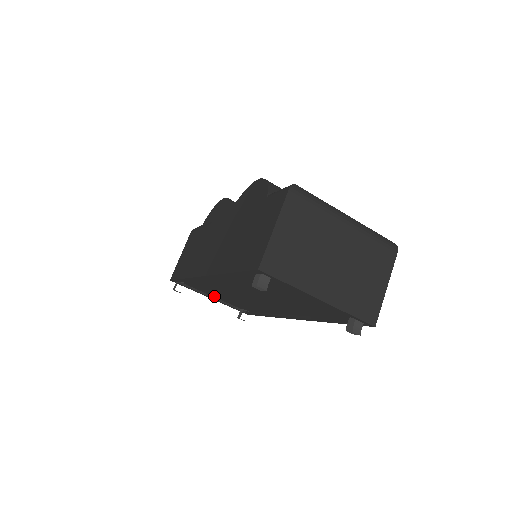
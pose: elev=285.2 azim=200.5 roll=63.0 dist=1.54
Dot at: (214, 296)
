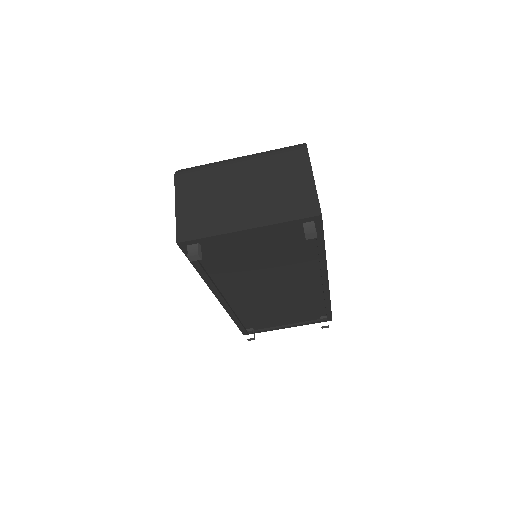
Dot at: (286, 323)
